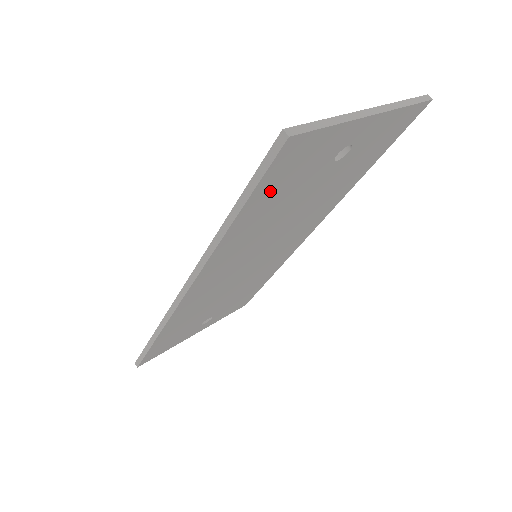
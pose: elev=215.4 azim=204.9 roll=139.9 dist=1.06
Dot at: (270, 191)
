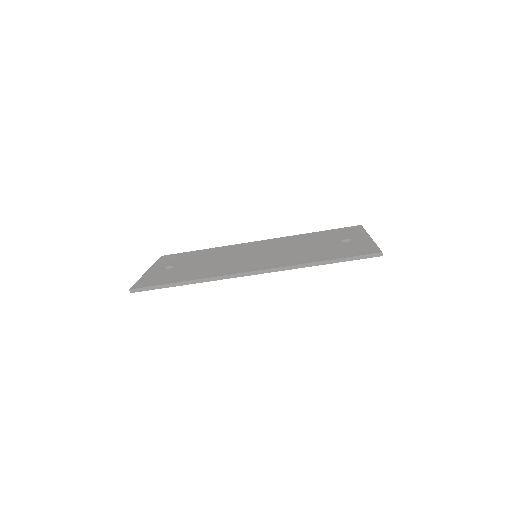
Dot at: occluded
